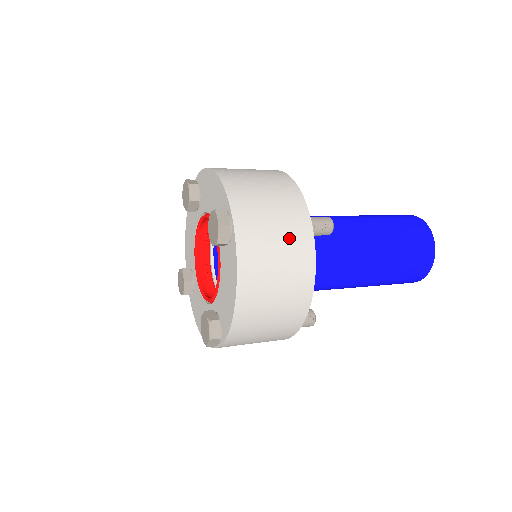
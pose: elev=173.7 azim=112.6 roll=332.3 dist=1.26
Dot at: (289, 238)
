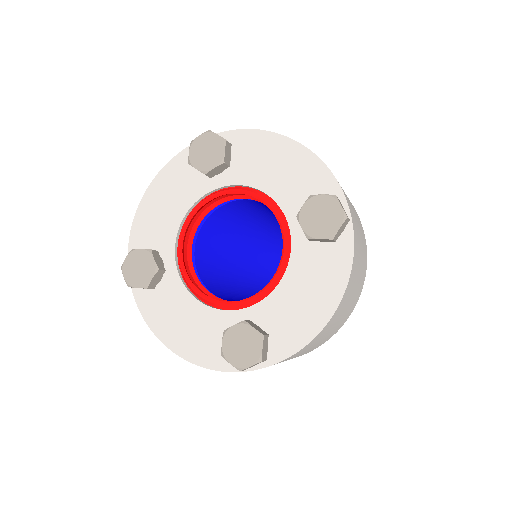
Dot at: (363, 250)
